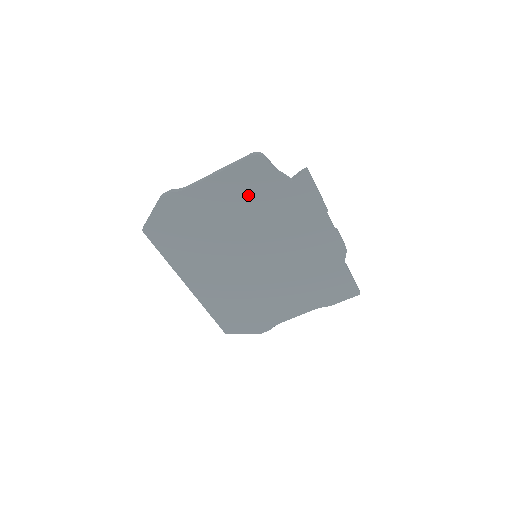
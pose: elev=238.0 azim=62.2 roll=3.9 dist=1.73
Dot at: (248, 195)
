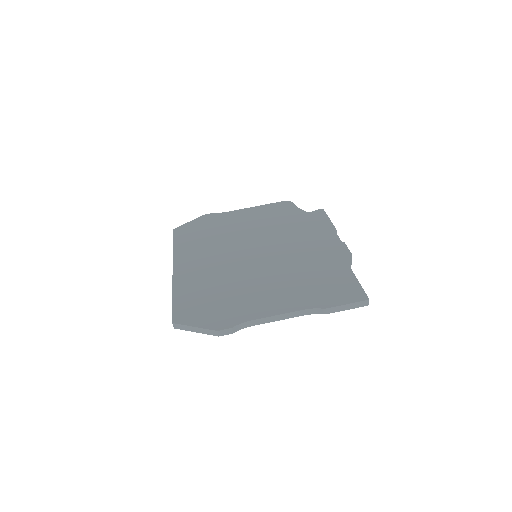
Dot at: (270, 217)
